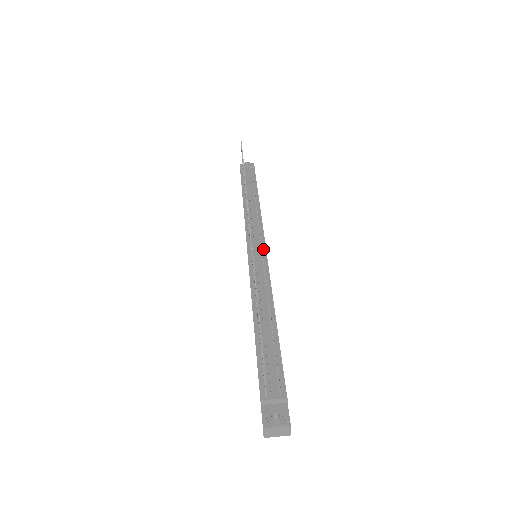
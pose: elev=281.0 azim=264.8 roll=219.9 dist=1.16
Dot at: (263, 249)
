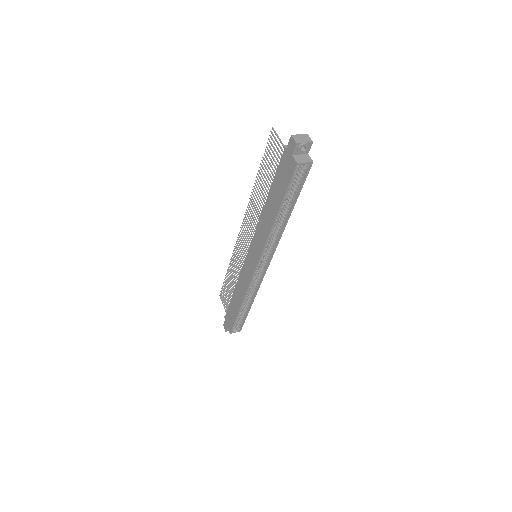
Dot at: occluded
